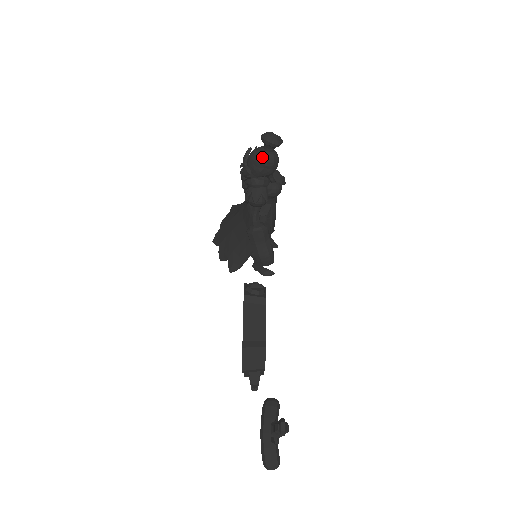
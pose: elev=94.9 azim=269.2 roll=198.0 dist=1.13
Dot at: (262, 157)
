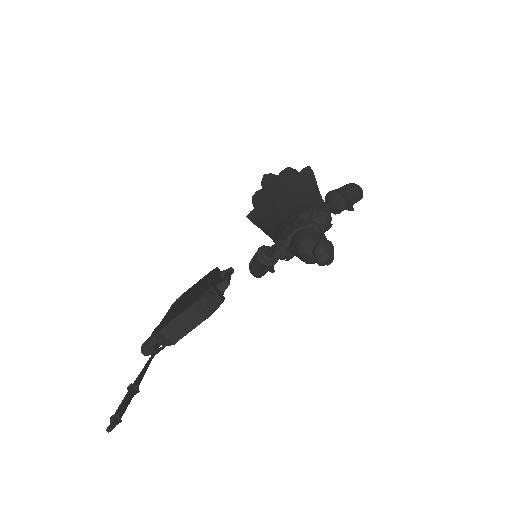
Dot at: (303, 254)
